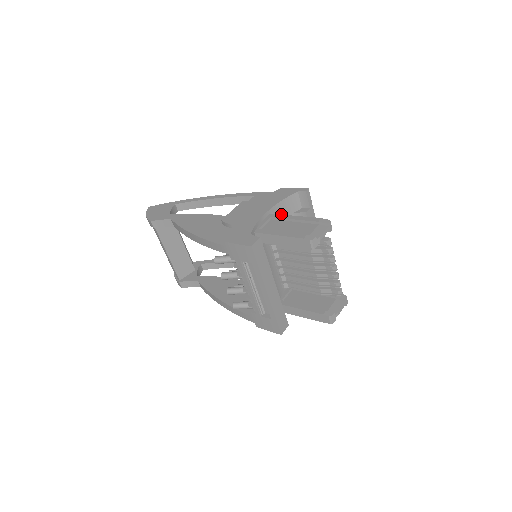
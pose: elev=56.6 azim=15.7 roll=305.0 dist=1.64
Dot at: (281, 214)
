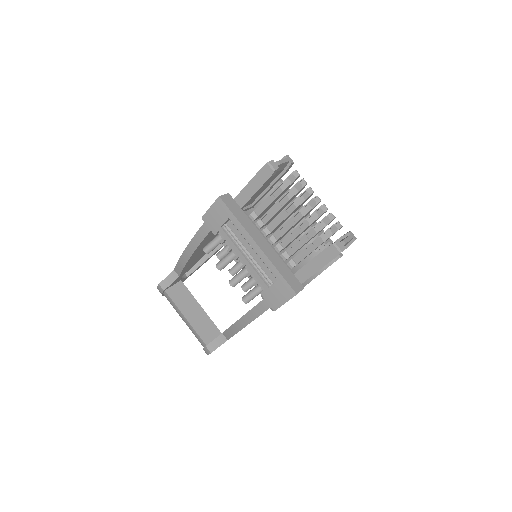
Dot at: (260, 201)
